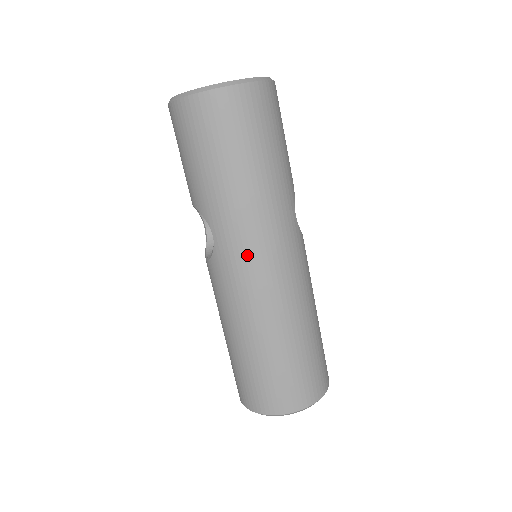
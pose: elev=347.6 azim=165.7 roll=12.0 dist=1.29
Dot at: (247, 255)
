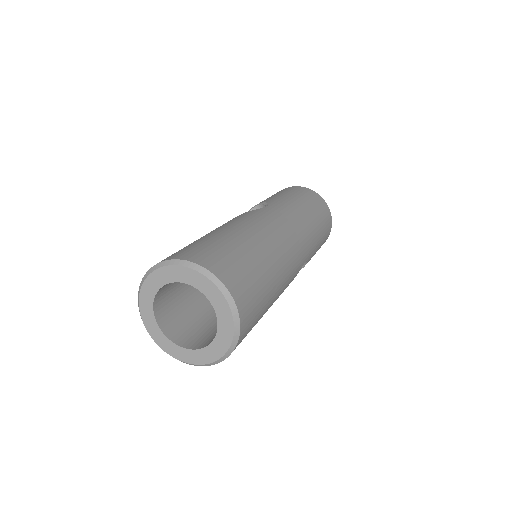
Dot at: (284, 220)
